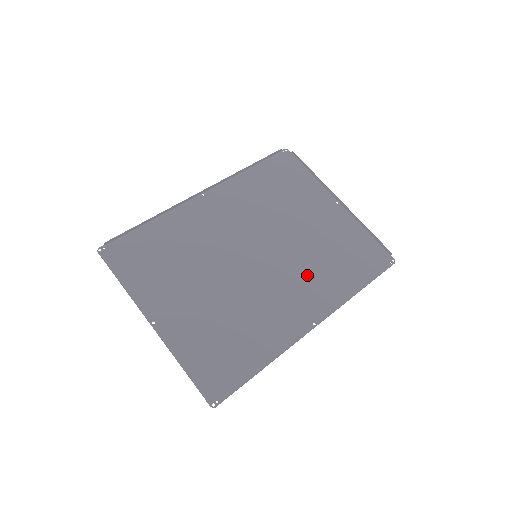
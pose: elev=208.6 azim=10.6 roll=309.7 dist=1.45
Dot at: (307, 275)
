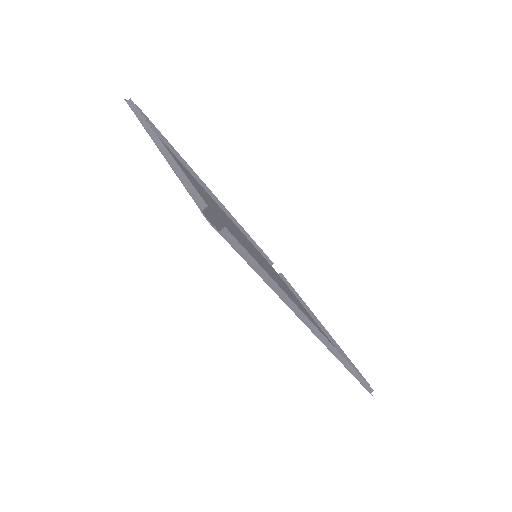
Dot at: occluded
